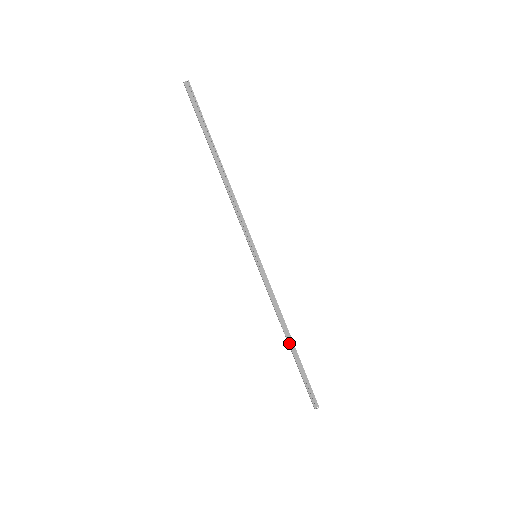
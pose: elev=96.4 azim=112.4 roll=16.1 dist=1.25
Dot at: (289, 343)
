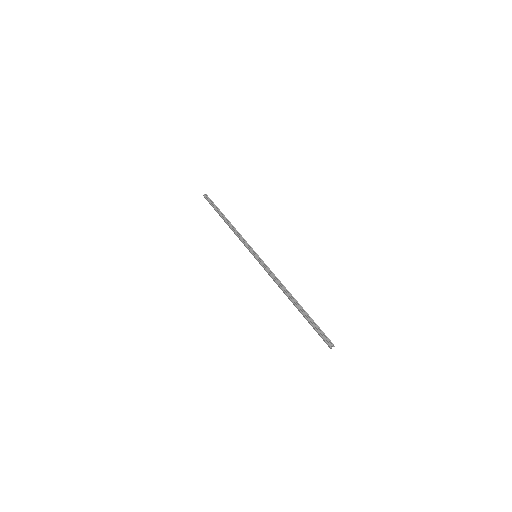
Dot at: (292, 300)
